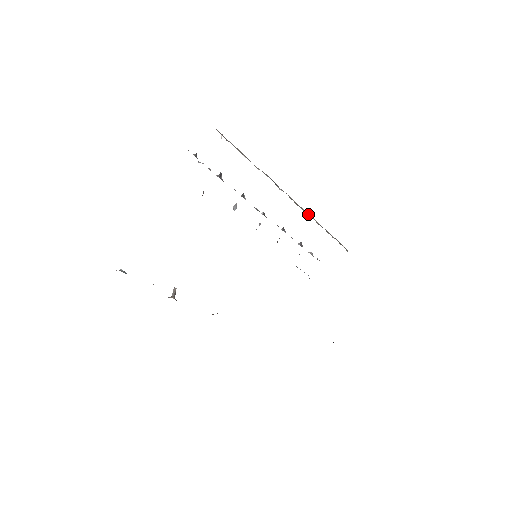
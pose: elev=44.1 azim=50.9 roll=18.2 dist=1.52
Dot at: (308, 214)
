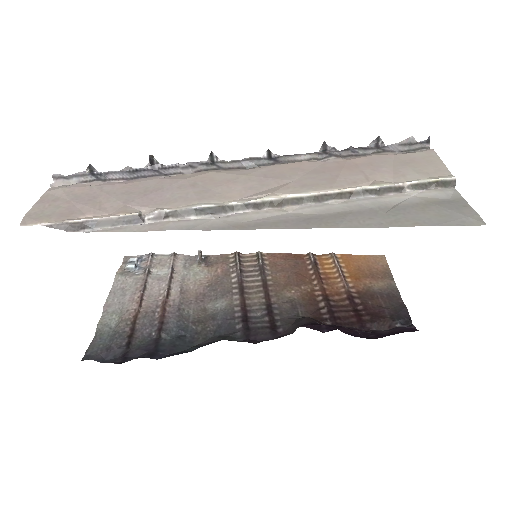
Dot at: (320, 197)
